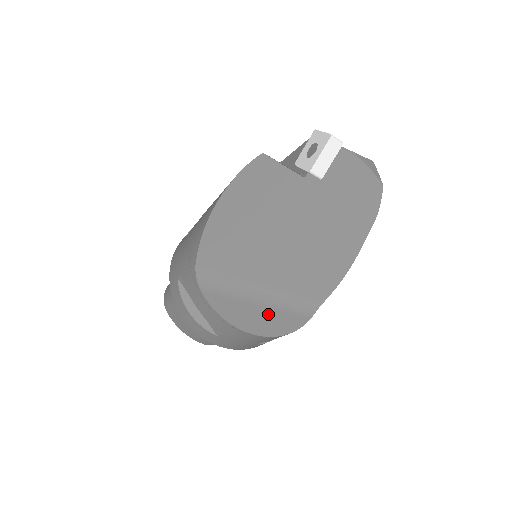
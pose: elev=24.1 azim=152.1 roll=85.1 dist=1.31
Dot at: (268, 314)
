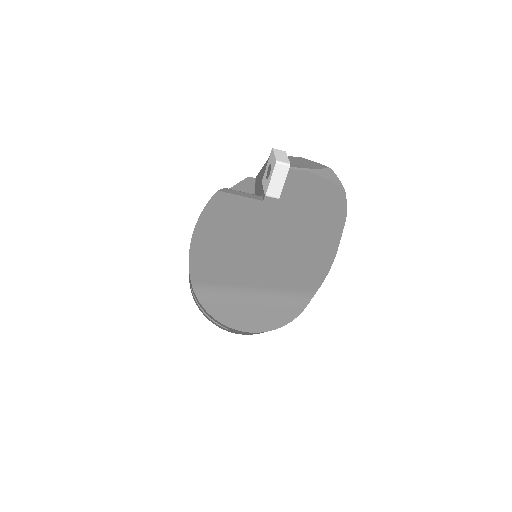
Dot at: (262, 312)
